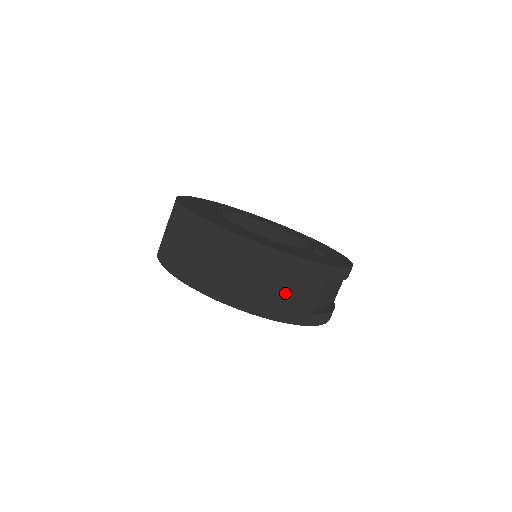
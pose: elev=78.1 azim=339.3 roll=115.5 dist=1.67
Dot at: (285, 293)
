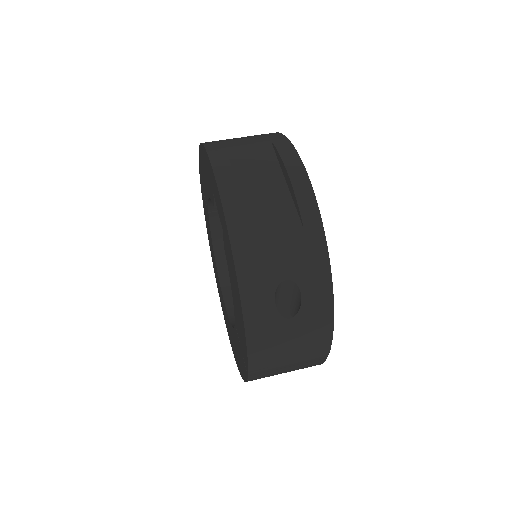
Dot at: occluded
